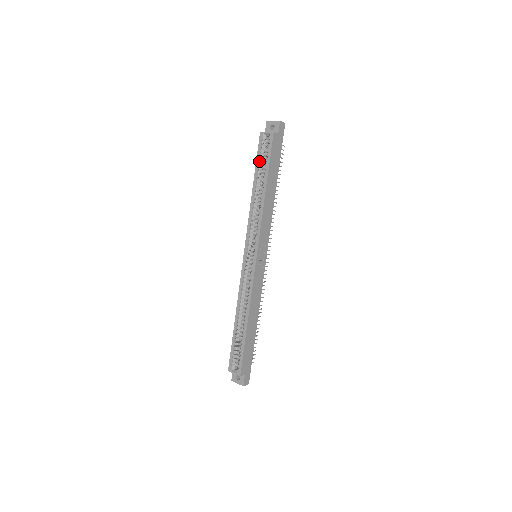
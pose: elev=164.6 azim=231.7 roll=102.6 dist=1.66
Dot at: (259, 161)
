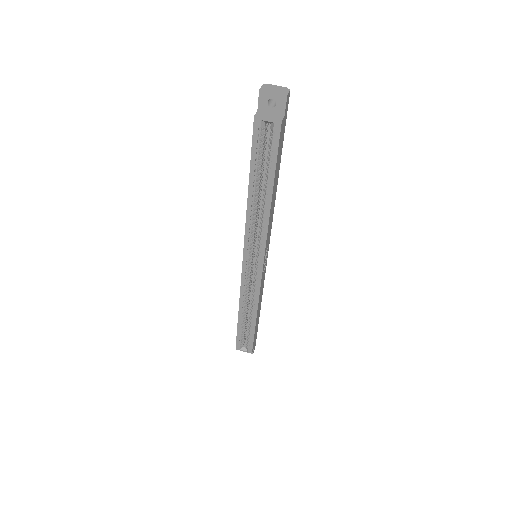
Dot at: (255, 158)
